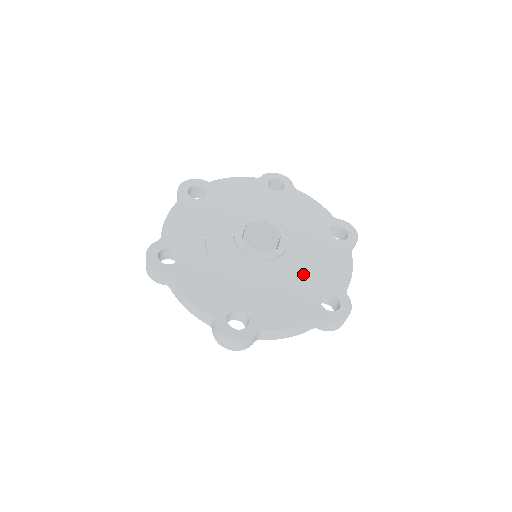
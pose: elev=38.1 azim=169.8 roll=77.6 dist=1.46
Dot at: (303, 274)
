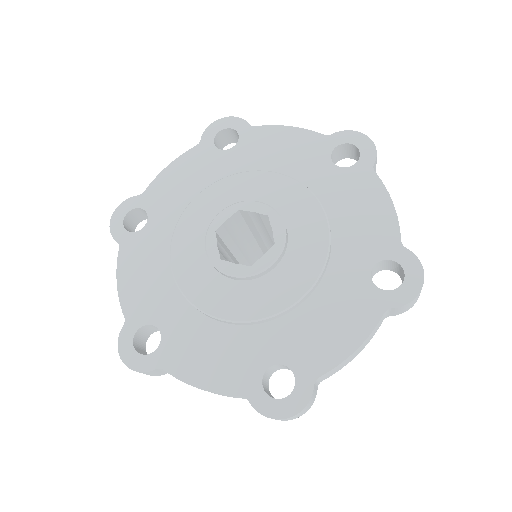
Dot at: (269, 319)
